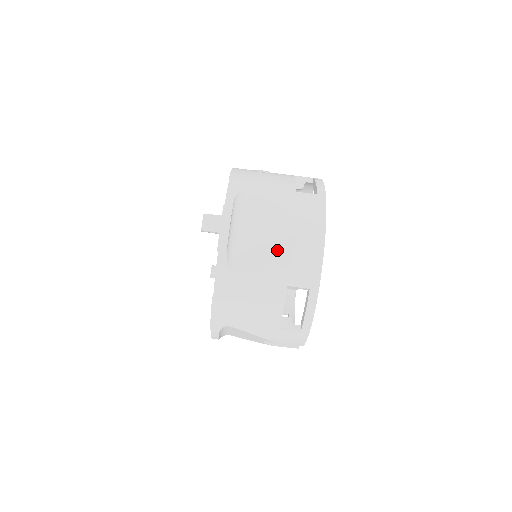
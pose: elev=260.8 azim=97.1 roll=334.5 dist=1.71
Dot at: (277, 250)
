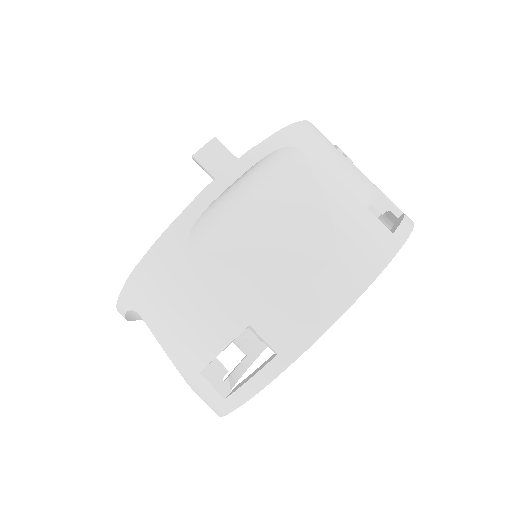
Dot at: (274, 264)
